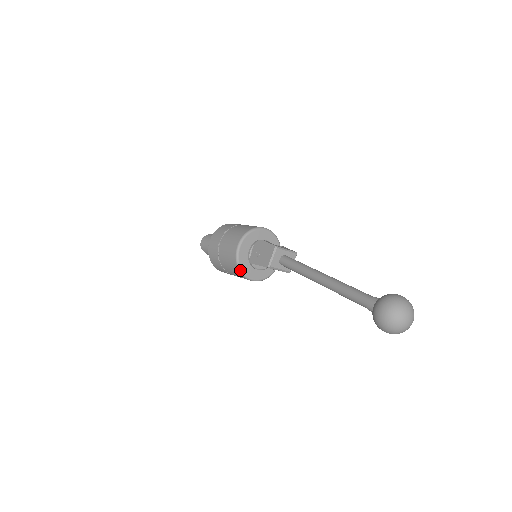
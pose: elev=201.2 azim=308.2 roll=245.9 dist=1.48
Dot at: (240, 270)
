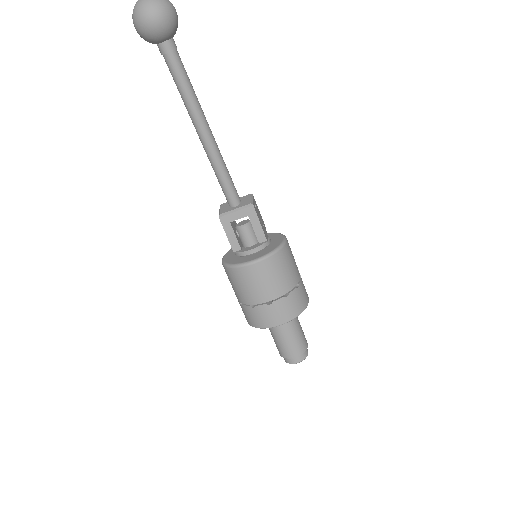
Dot at: (231, 266)
